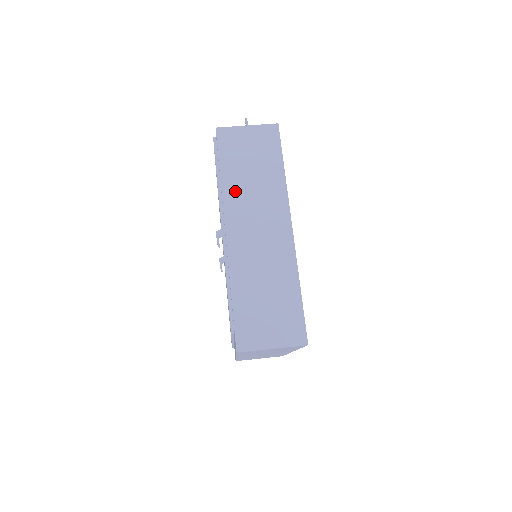
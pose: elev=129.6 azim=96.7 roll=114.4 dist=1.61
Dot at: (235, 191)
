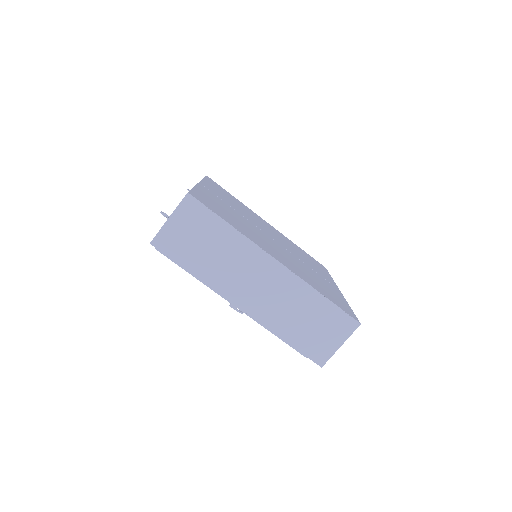
Dot at: (215, 276)
